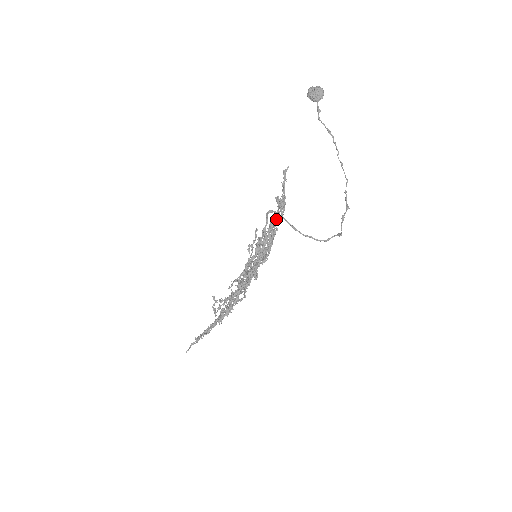
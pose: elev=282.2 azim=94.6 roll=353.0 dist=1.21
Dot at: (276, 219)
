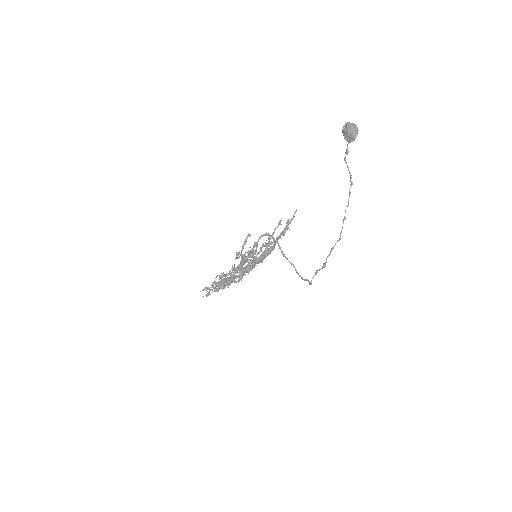
Dot at: (250, 256)
